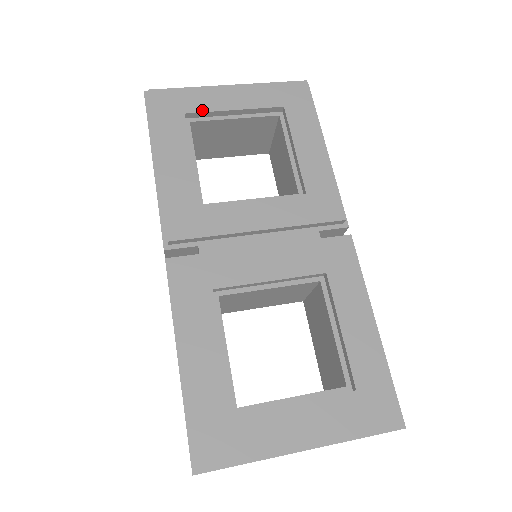
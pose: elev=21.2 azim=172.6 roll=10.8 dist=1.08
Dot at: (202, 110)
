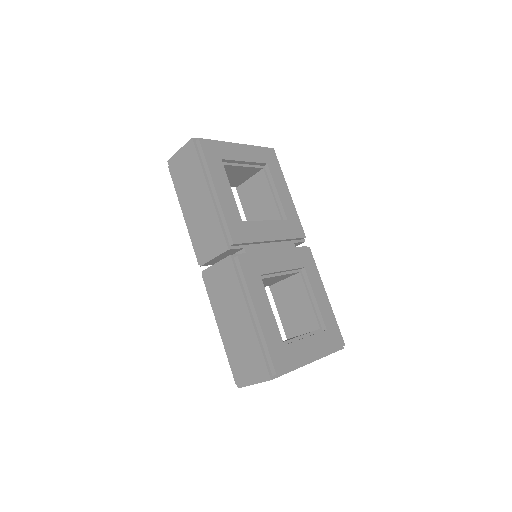
Dot at: (230, 158)
